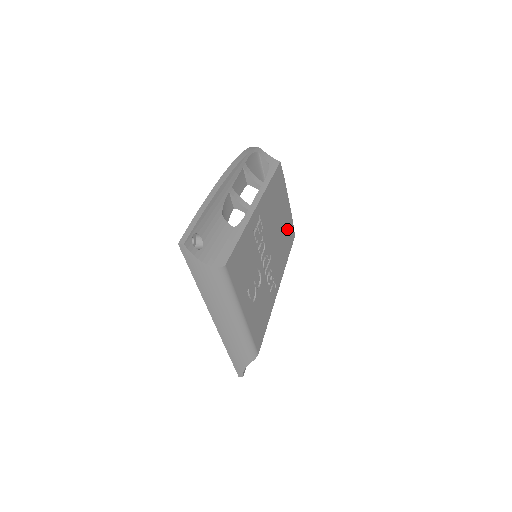
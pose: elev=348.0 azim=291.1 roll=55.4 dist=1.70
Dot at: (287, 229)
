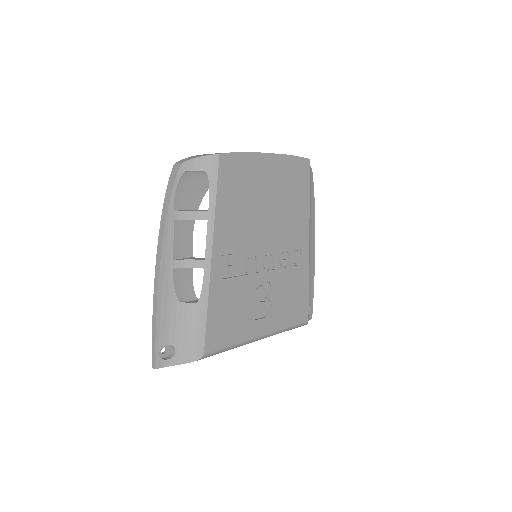
Dot at: (287, 179)
